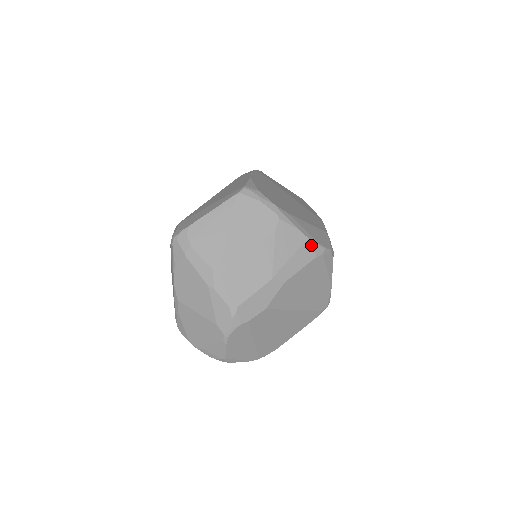
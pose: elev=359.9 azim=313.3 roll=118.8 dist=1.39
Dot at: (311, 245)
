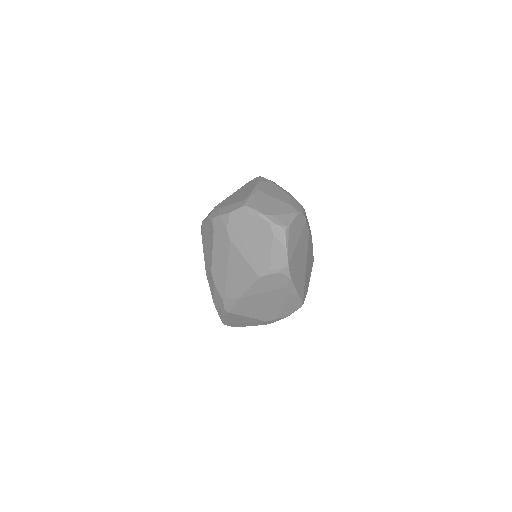
Dot at: occluded
